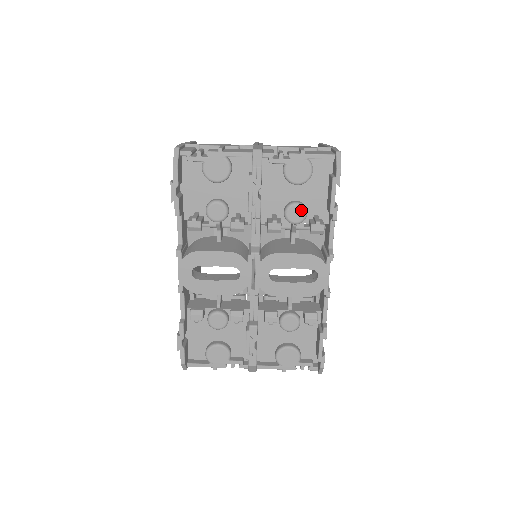
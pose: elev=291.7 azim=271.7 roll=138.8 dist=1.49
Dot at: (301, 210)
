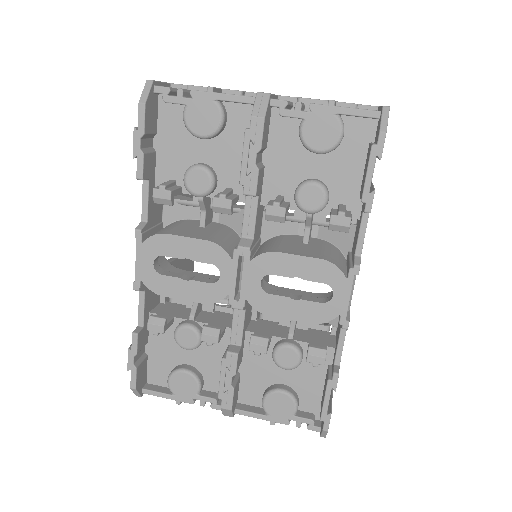
Dot at: (319, 192)
